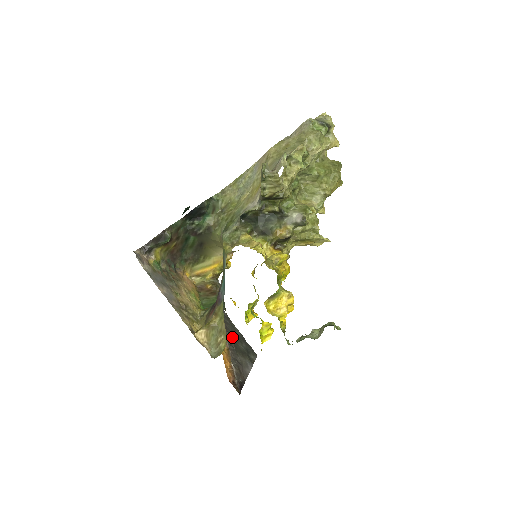
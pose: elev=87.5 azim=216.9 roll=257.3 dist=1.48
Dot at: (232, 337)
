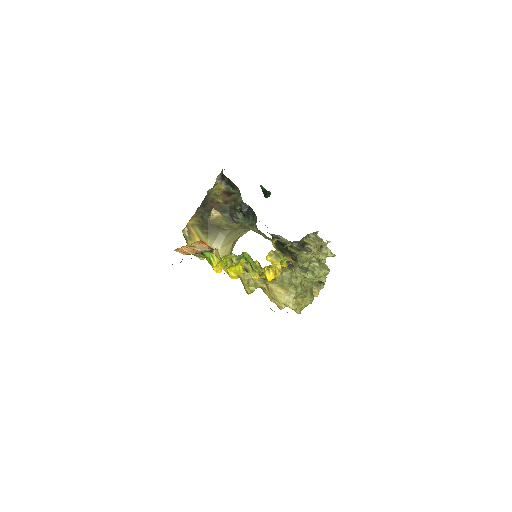
Dot at: occluded
